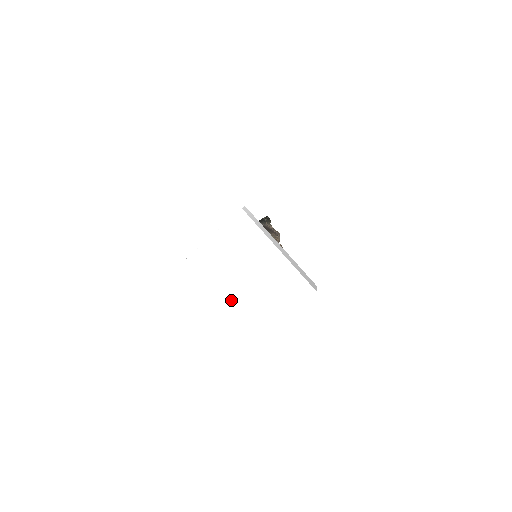
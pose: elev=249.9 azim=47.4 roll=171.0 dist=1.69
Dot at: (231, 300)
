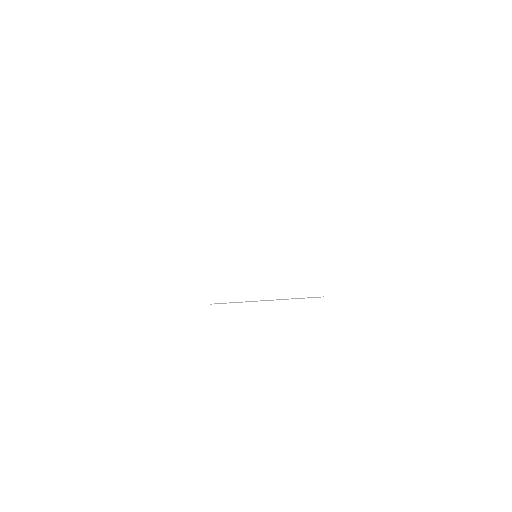
Dot at: (231, 241)
